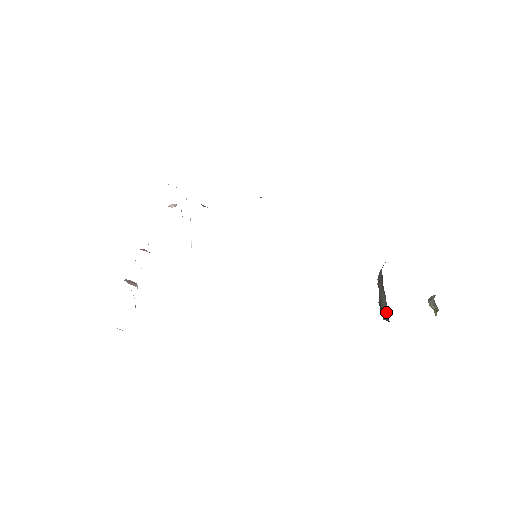
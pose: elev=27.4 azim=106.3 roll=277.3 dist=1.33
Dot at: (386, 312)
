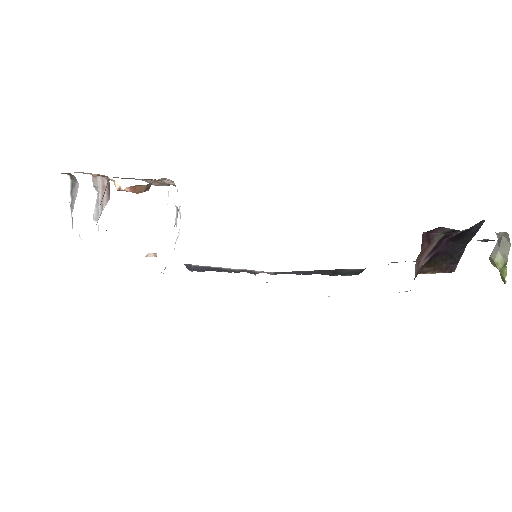
Dot at: occluded
